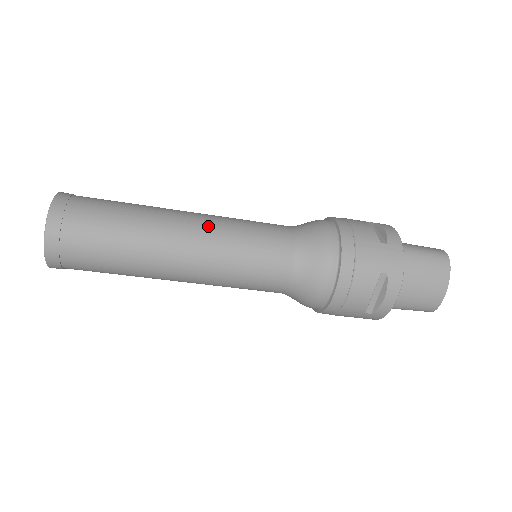
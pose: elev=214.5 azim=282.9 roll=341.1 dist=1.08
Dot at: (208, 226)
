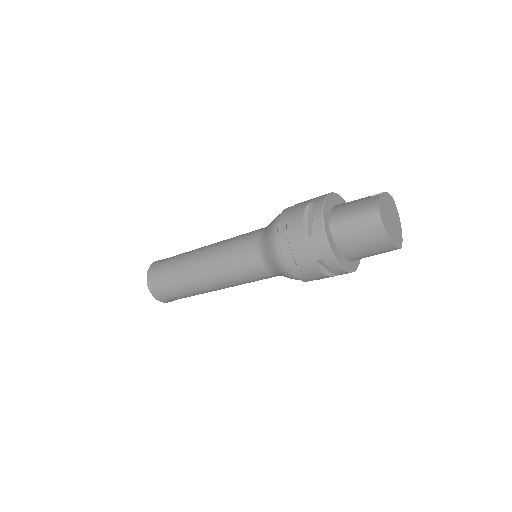
Dot at: (211, 263)
